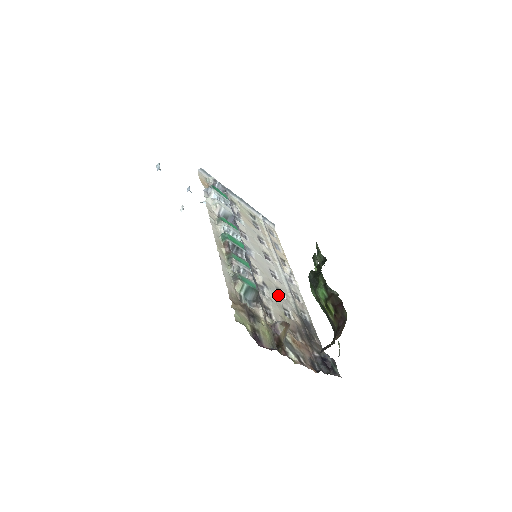
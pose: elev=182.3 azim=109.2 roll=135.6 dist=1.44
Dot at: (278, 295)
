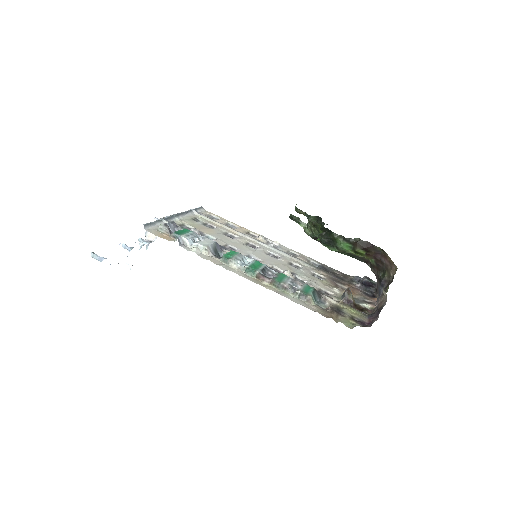
Dot at: (300, 270)
